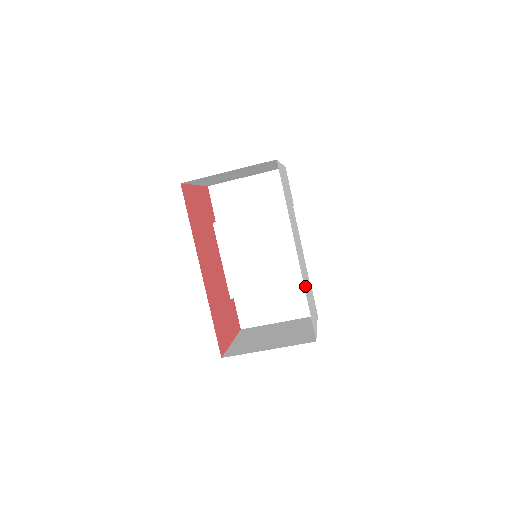
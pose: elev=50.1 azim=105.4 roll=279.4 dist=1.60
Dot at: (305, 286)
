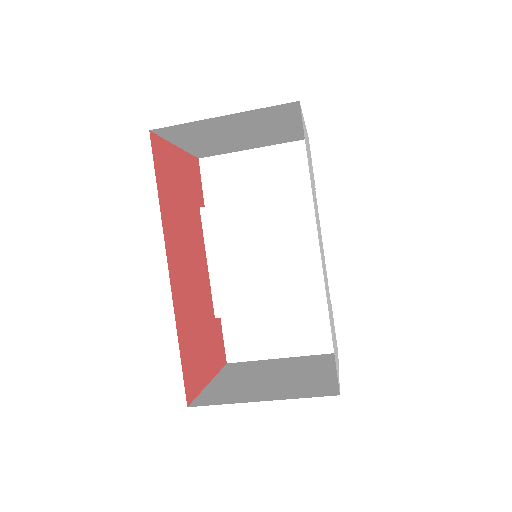
Dot at: (328, 305)
